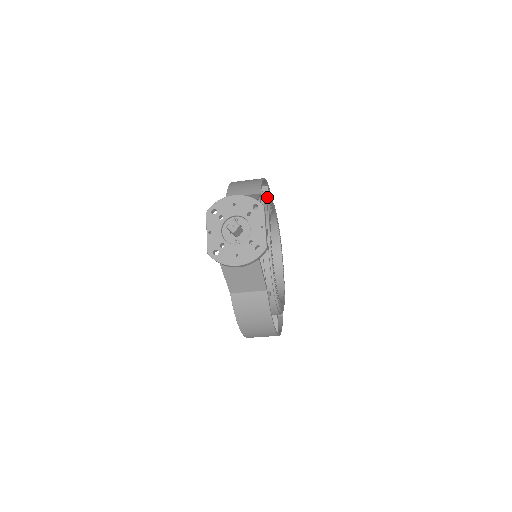
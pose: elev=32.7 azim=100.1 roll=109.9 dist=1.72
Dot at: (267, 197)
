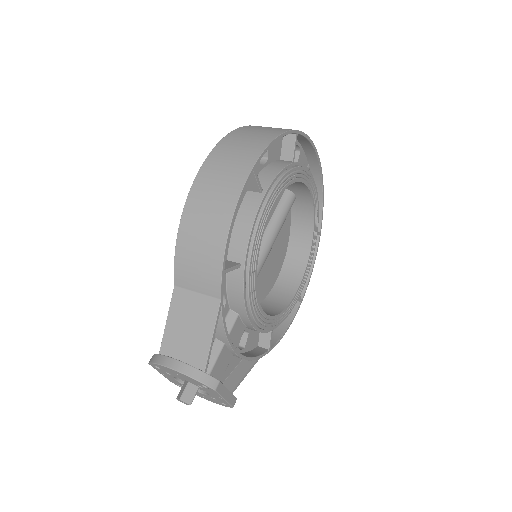
Dot at: (256, 187)
